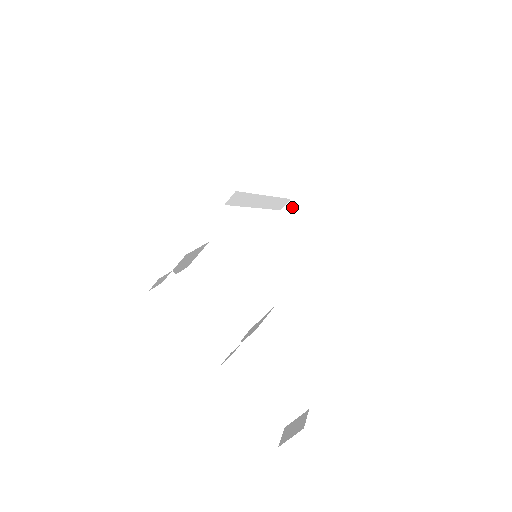
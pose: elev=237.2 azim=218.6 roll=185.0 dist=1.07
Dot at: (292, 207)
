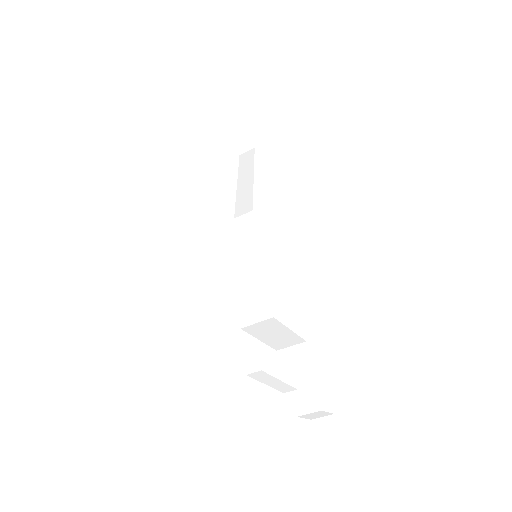
Dot at: (230, 117)
